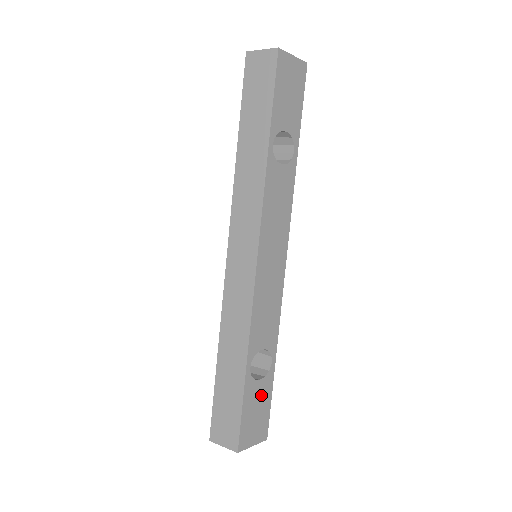
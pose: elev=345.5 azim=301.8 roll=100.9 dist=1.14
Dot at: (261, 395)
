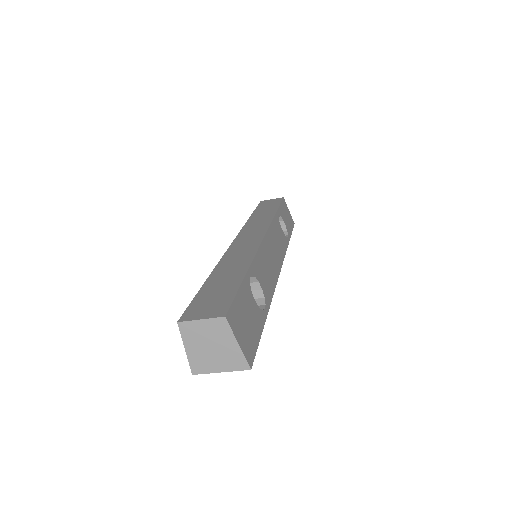
Dot at: (253, 315)
